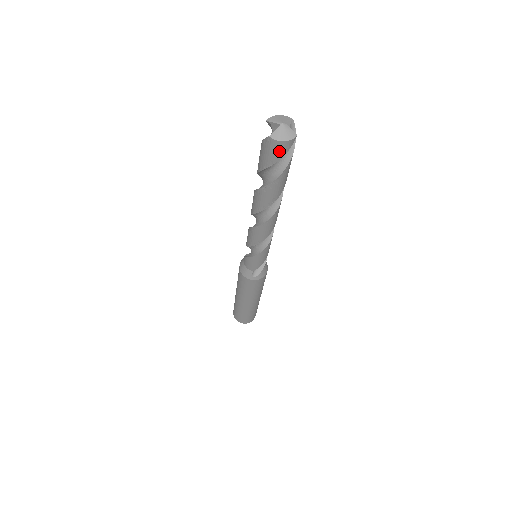
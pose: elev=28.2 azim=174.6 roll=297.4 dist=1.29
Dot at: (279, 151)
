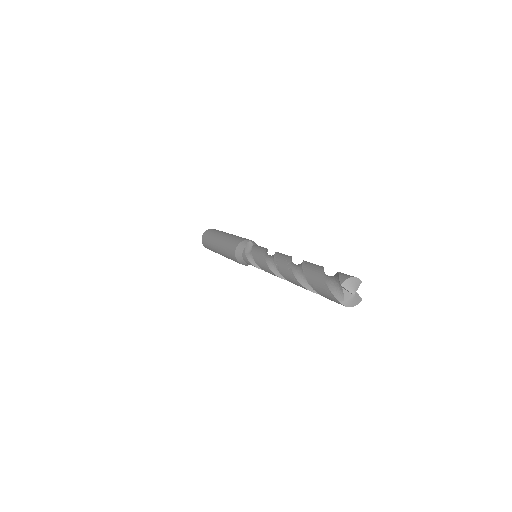
Dot at: occluded
